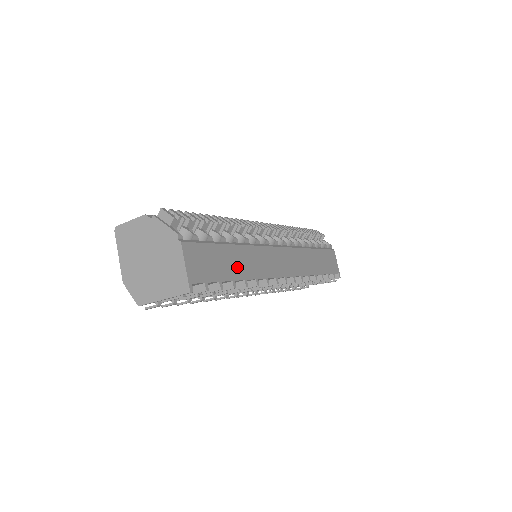
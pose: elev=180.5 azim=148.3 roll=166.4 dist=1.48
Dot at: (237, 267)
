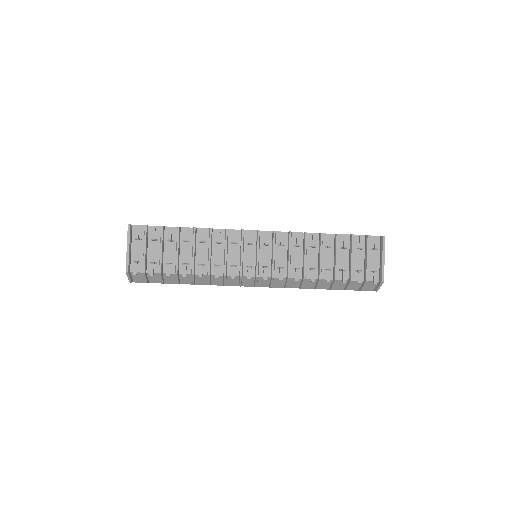
Dot at: occluded
